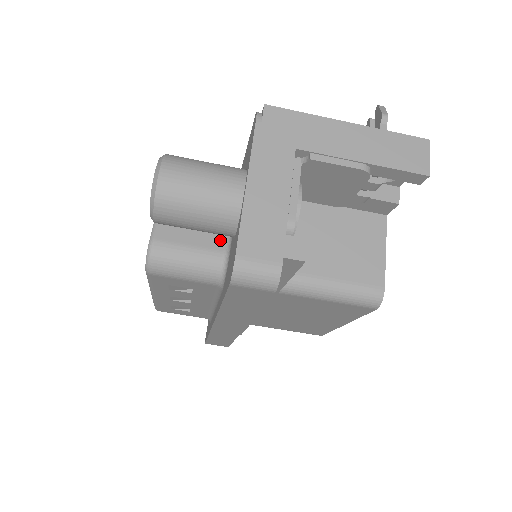
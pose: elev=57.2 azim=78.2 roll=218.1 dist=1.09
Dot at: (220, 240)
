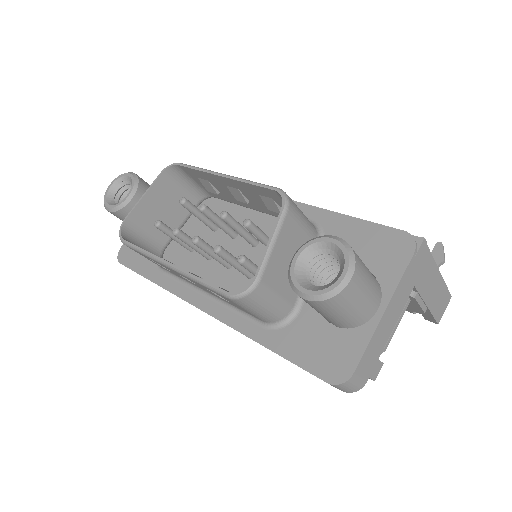
Dot at: occluded
